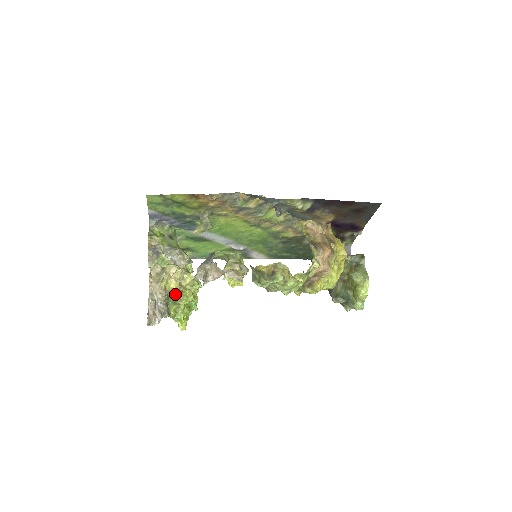
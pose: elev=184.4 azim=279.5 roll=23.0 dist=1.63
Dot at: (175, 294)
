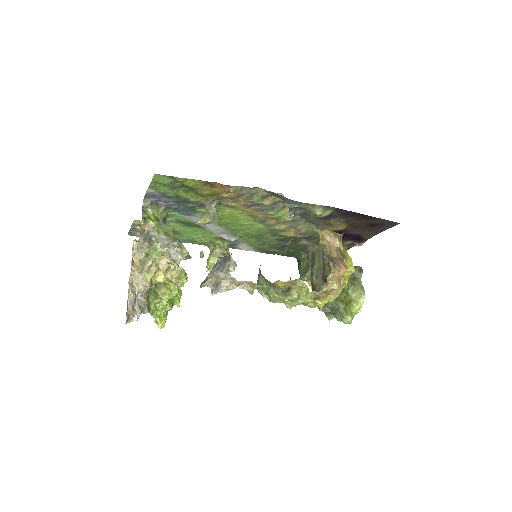
Dot at: (157, 286)
